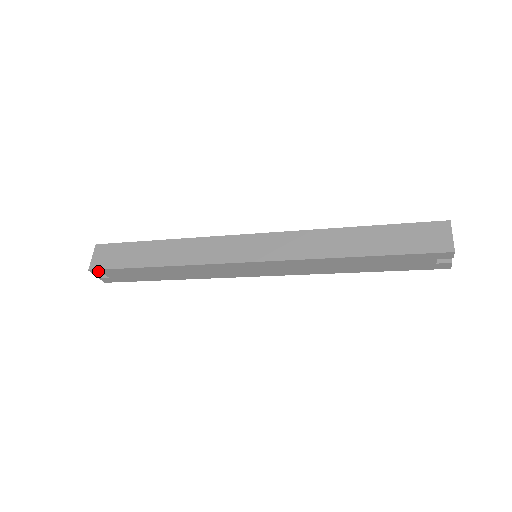
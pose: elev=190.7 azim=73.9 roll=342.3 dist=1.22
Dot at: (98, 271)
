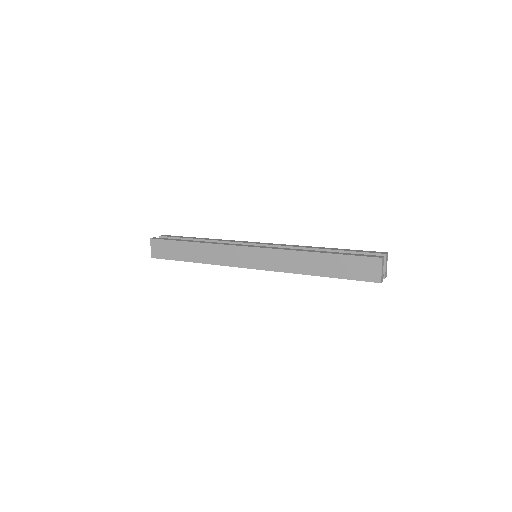
Dot at: (158, 258)
